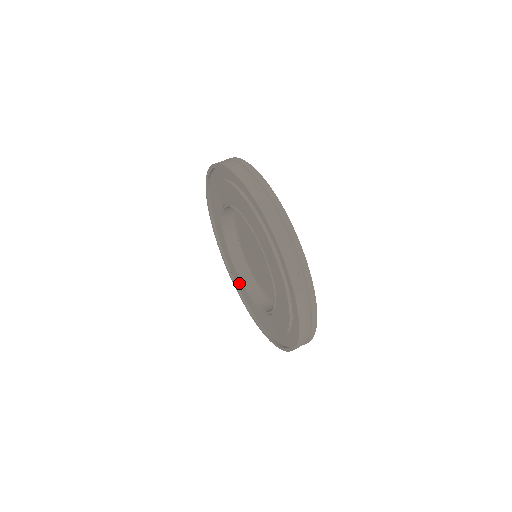
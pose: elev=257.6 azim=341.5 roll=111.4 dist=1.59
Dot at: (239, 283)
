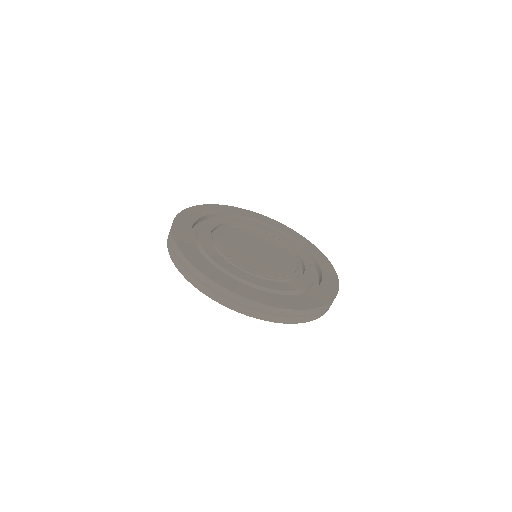
Dot at: occluded
